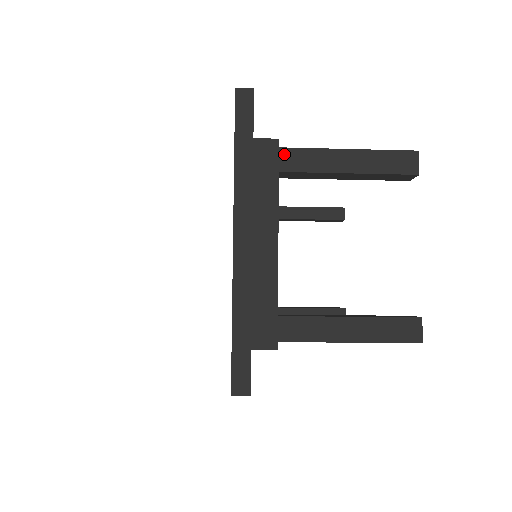
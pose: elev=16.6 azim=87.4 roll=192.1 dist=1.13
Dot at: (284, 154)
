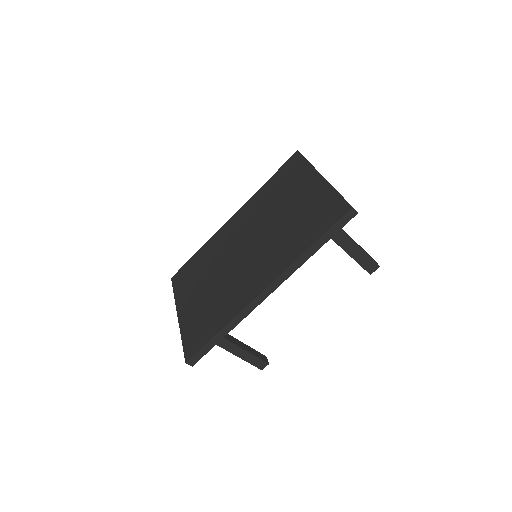
Dot at: occluded
